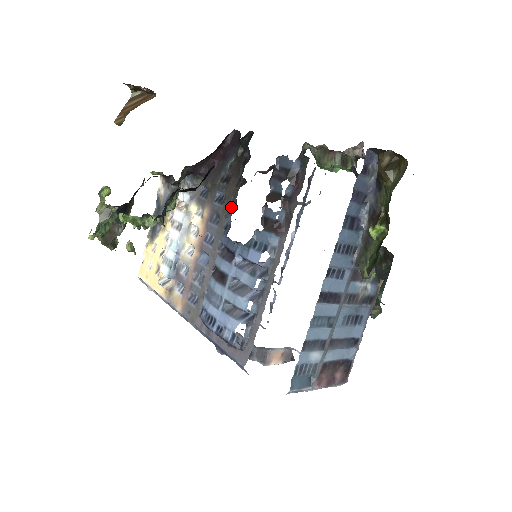
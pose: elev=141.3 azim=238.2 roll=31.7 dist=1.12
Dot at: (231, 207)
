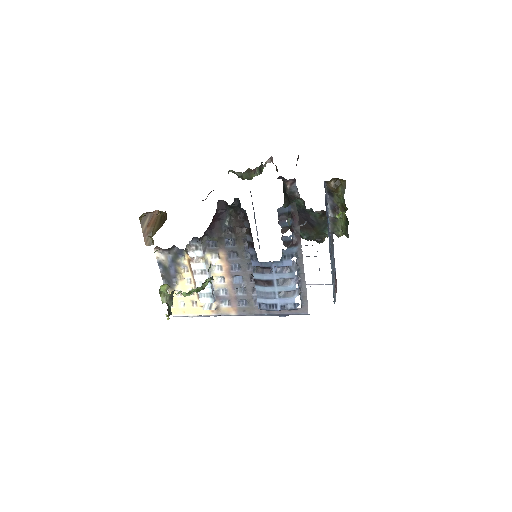
Dot at: (245, 244)
